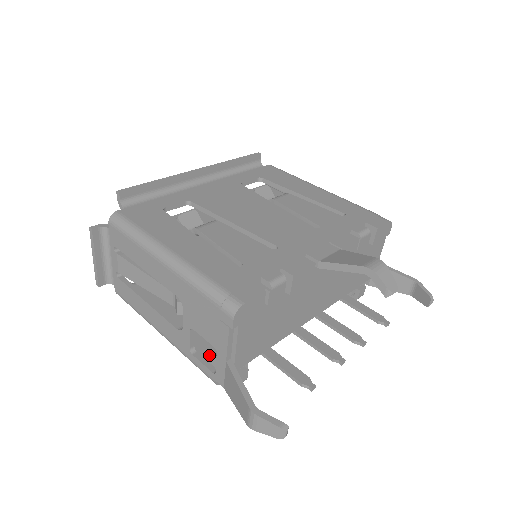
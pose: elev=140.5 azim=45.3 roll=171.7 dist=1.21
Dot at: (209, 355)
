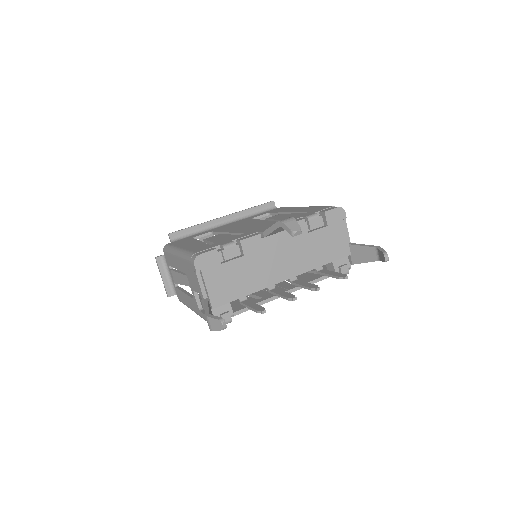
Dot at: occluded
